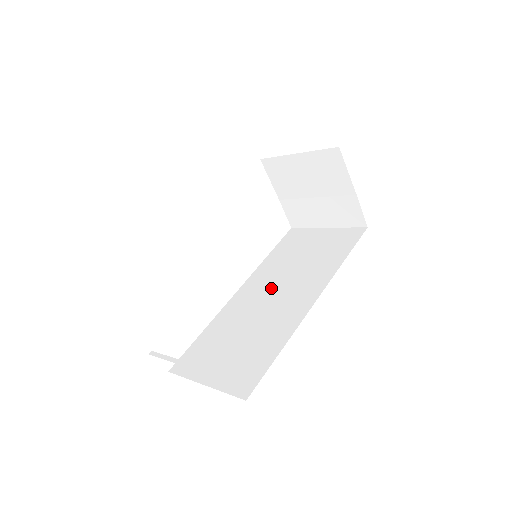
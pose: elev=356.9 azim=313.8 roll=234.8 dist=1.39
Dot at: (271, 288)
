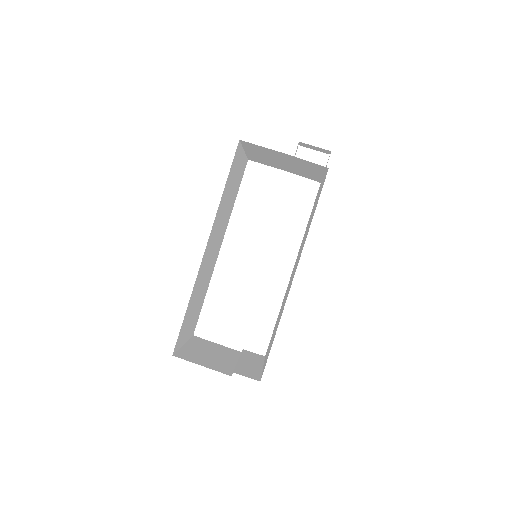
Dot at: (295, 265)
